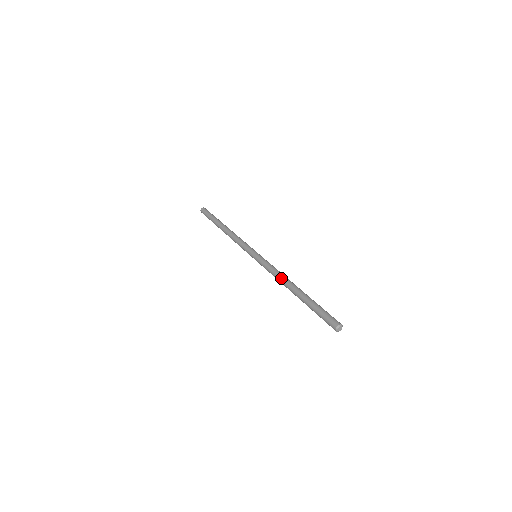
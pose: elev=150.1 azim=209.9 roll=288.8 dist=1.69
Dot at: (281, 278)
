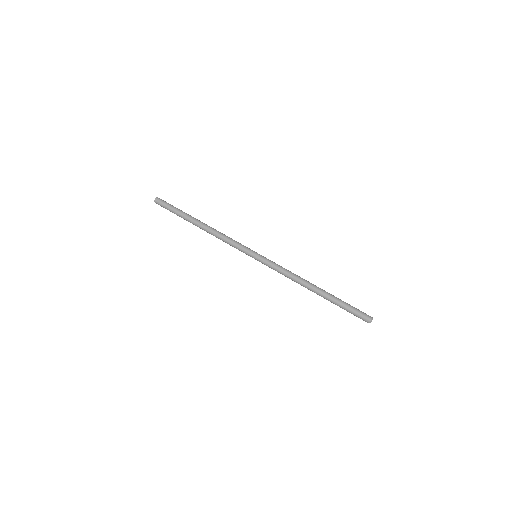
Dot at: occluded
